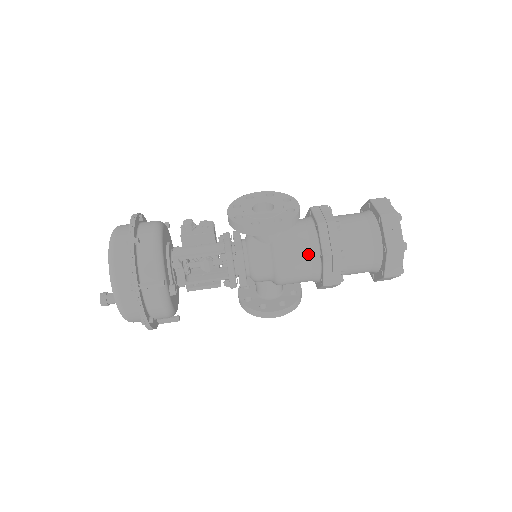
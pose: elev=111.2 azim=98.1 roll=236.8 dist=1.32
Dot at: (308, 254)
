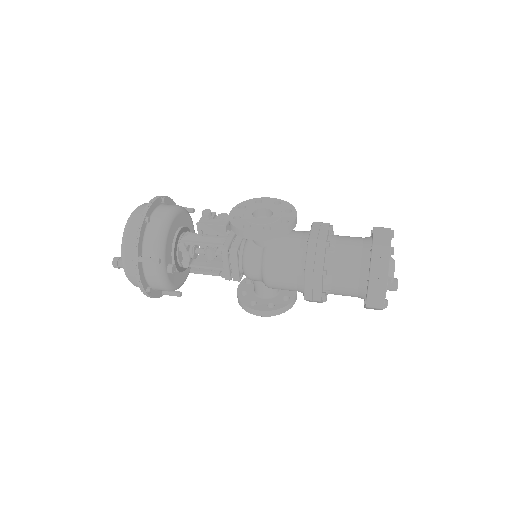
Dot at: (294, 266)
